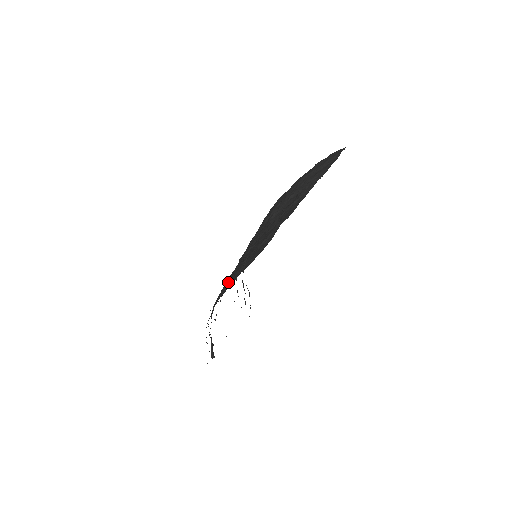
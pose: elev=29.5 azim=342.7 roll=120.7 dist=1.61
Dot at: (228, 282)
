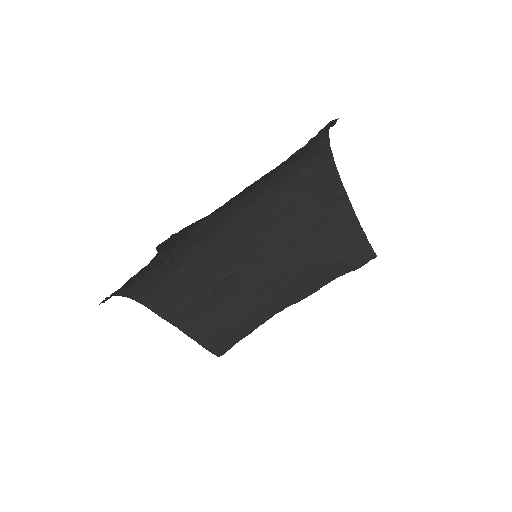
Dot at: (201, 265)
